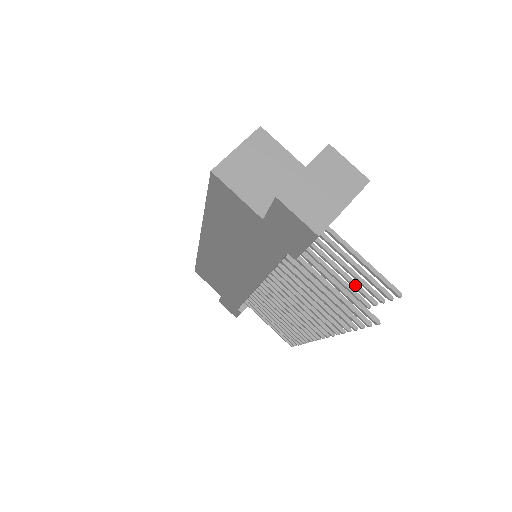
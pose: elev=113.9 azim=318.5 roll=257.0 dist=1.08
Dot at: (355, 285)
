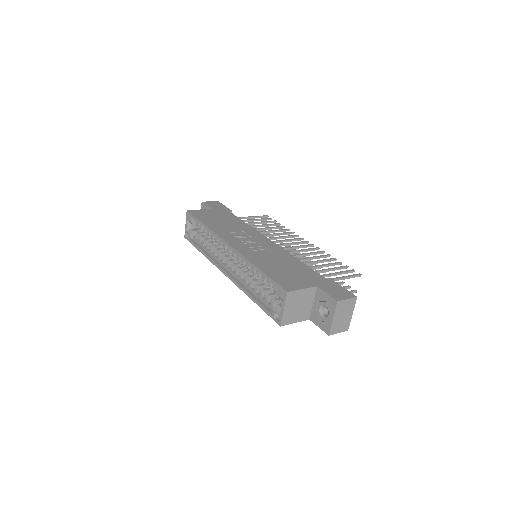
Dot at: occluded
